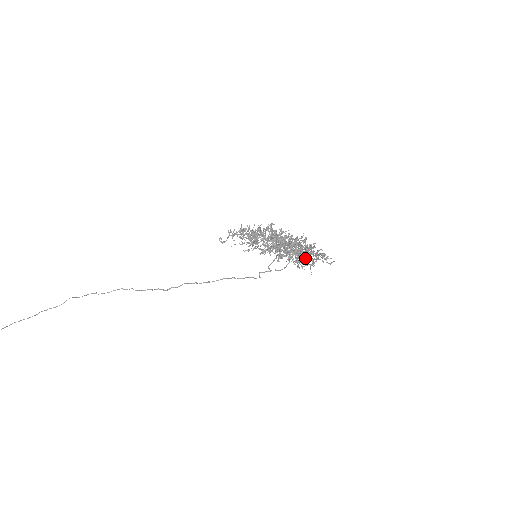
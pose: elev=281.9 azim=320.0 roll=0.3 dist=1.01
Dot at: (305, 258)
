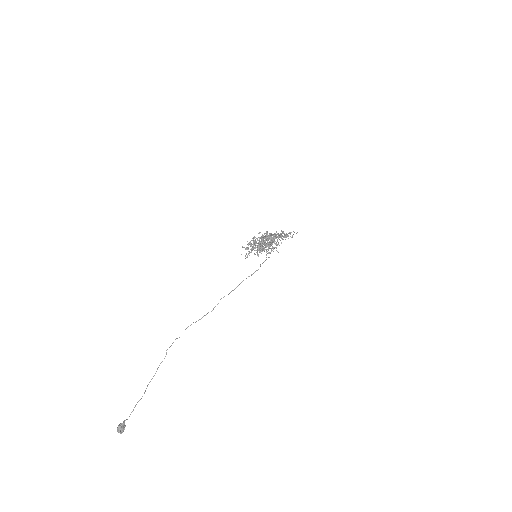
Dot at: occluded
